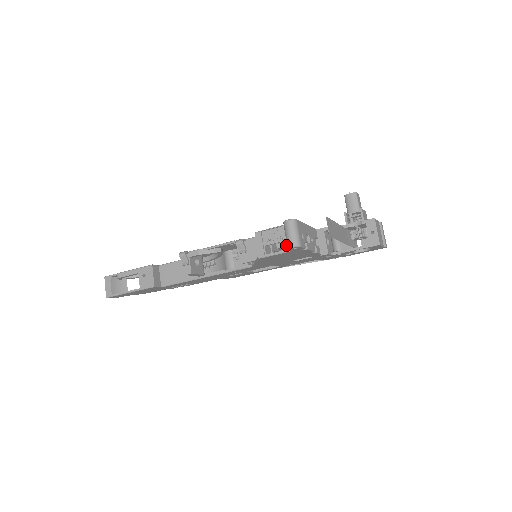
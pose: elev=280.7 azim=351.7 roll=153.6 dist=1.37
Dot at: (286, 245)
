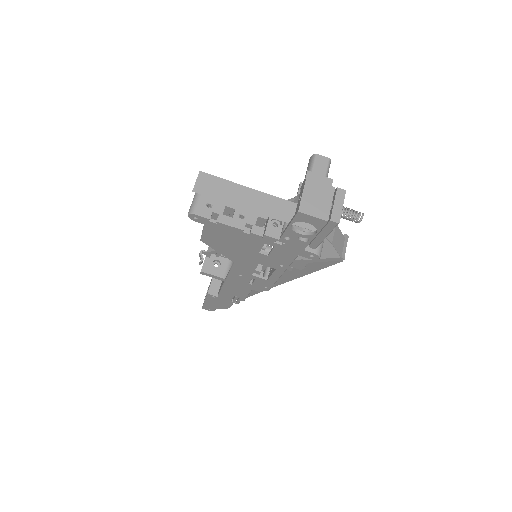
Dot at: occluded
